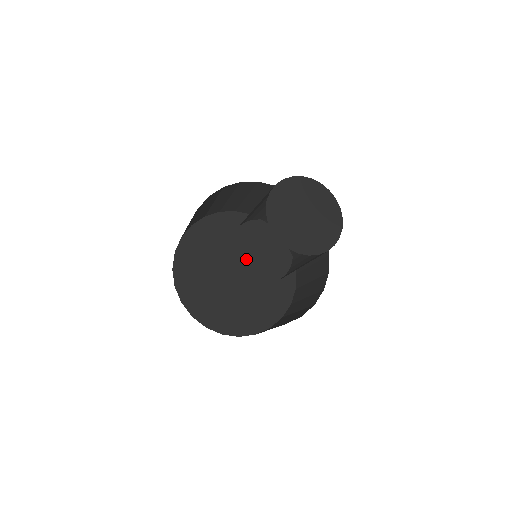
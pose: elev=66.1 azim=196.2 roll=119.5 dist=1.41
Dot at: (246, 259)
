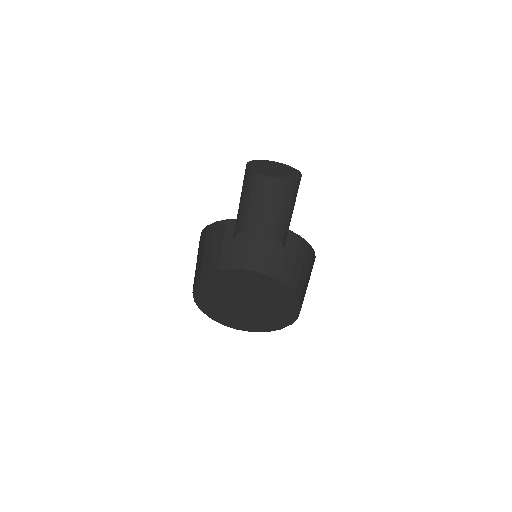
Dot at: (247, 290)
